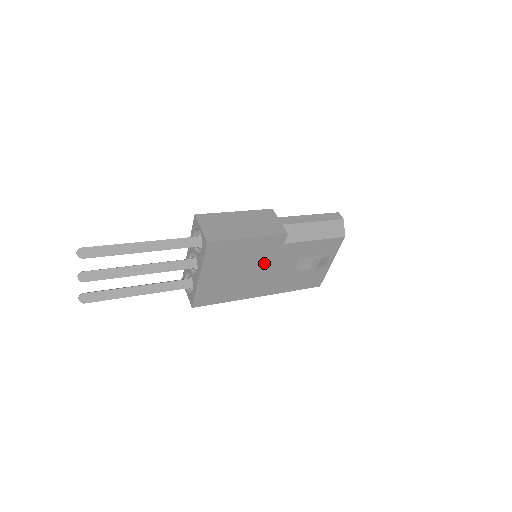
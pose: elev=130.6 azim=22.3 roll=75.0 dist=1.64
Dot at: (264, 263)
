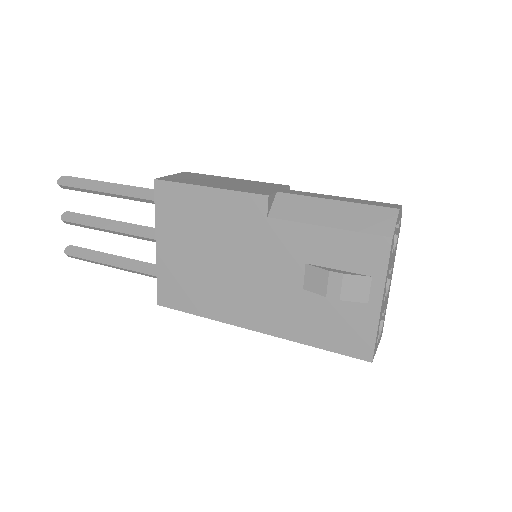
Dot at: (243, 252)
